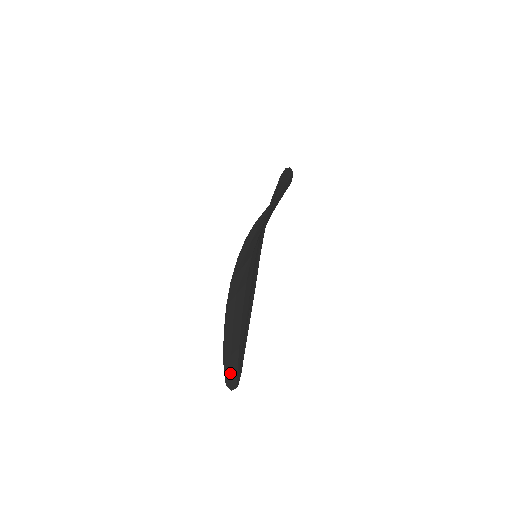
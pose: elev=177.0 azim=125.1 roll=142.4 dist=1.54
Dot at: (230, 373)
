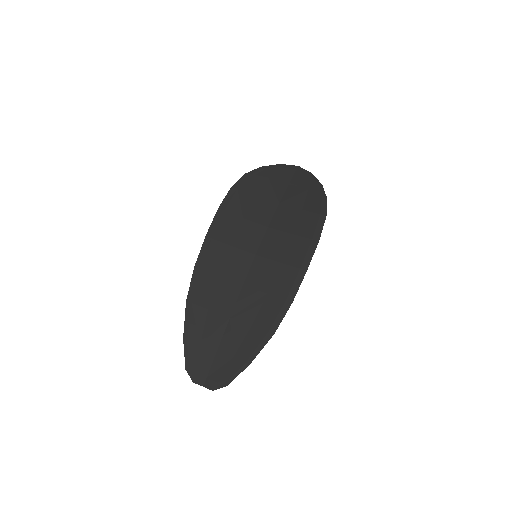
Dot at: (196, 364)
